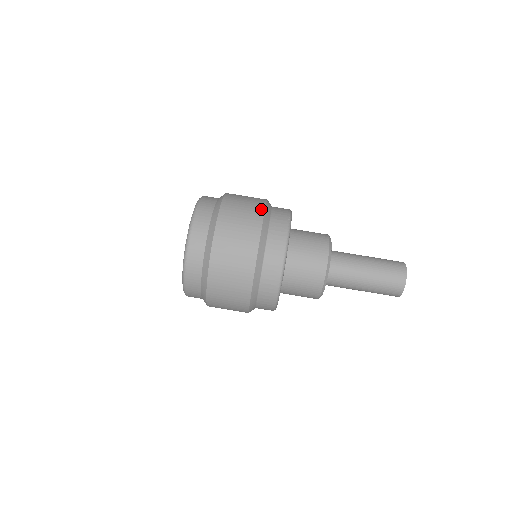
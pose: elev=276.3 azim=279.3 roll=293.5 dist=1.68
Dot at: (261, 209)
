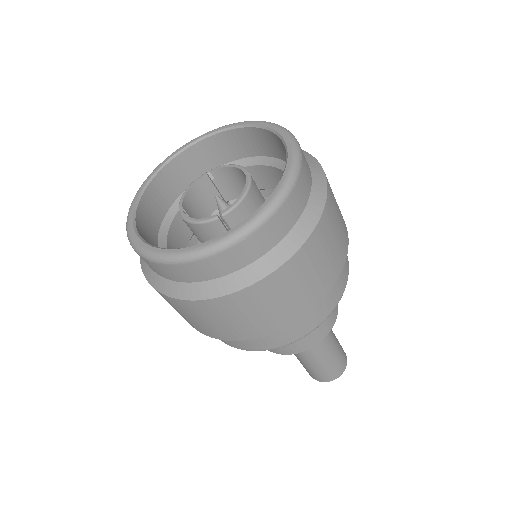
Dot at: (310, 307)
